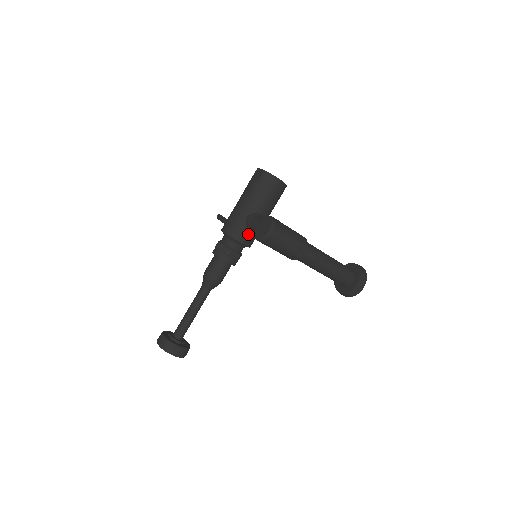
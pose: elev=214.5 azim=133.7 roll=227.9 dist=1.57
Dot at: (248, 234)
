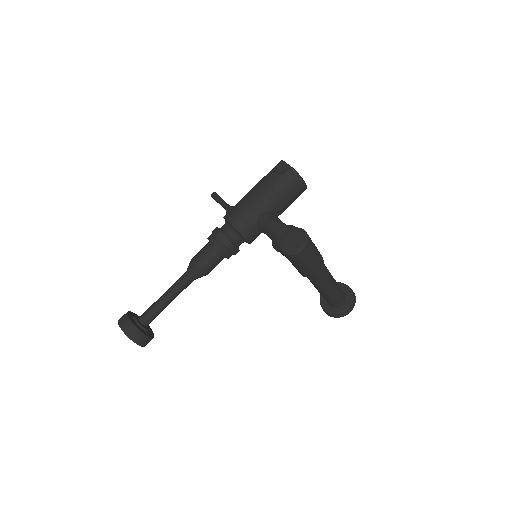
Dot at: (255, 231)
